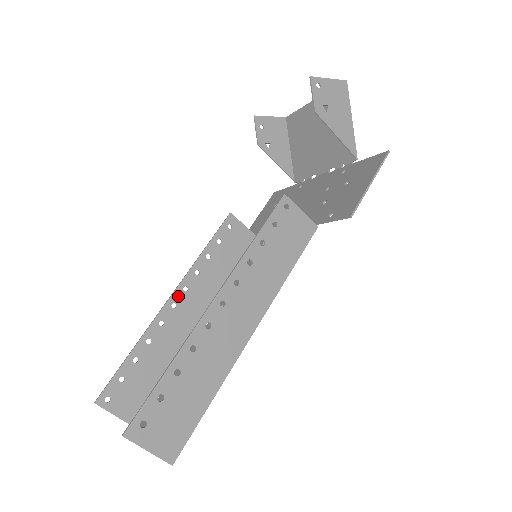
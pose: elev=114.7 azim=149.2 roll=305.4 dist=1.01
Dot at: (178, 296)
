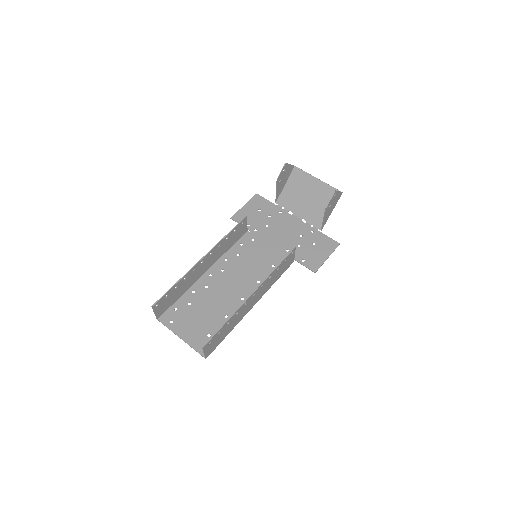
Dot at: (206, 257)
